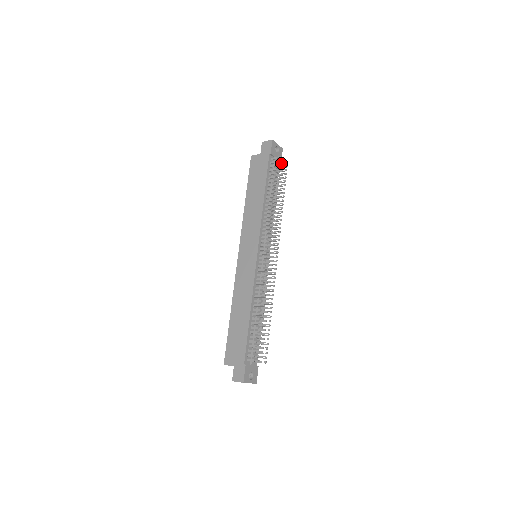
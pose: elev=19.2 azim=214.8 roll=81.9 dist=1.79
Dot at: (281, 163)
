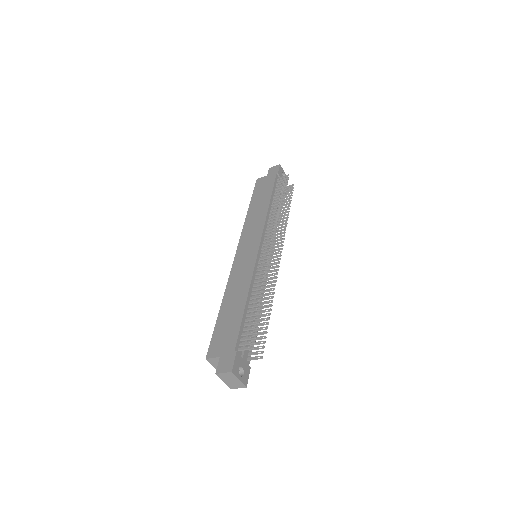
Dot at: (287, 186)
